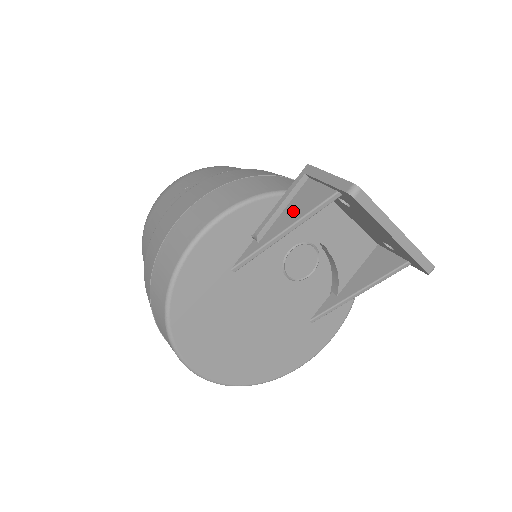
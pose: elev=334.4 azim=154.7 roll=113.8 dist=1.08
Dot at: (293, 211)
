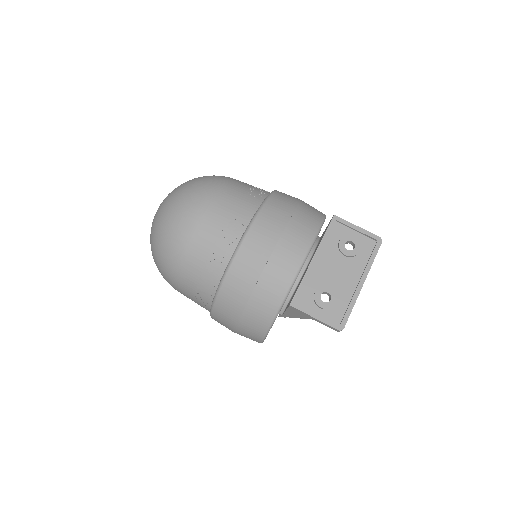
Dot at: (299, 314)
